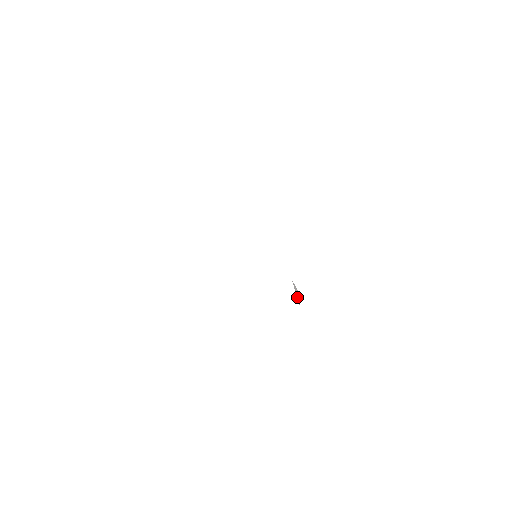
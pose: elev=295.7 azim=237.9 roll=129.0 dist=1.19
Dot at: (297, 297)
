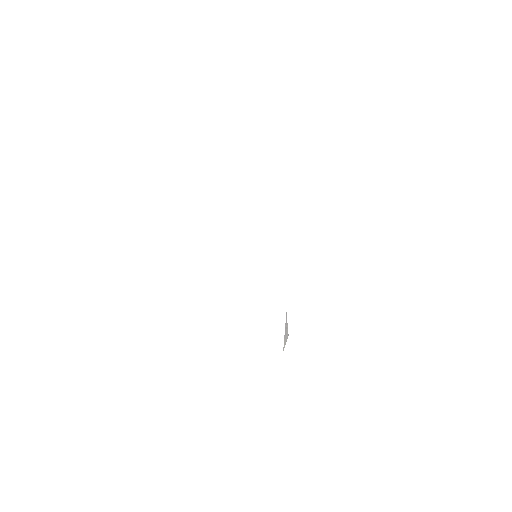
Dot at: (284, 339)
